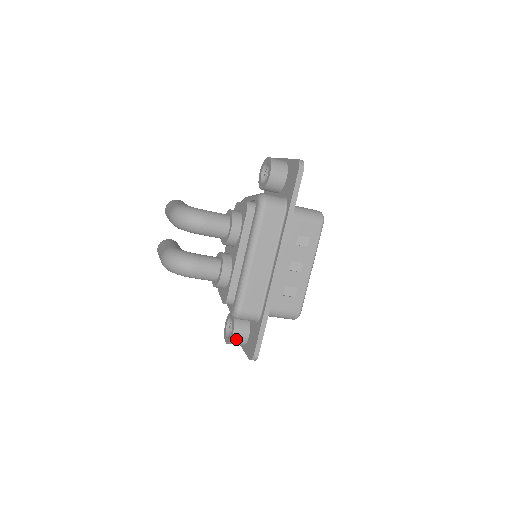
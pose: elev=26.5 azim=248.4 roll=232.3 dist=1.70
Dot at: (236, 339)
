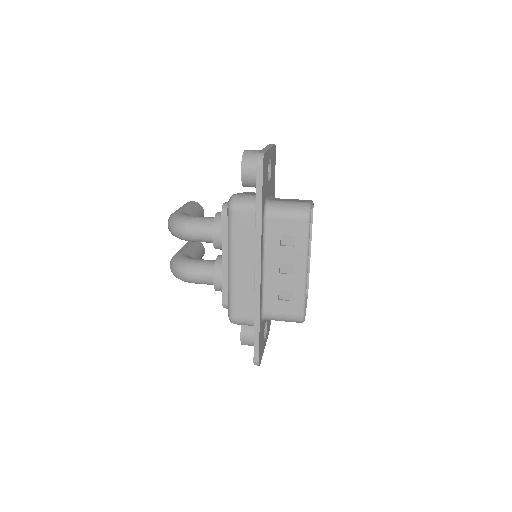
Dot at: (246, 341)
